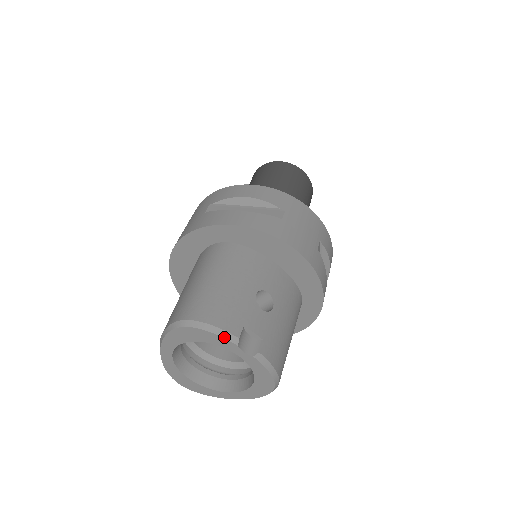
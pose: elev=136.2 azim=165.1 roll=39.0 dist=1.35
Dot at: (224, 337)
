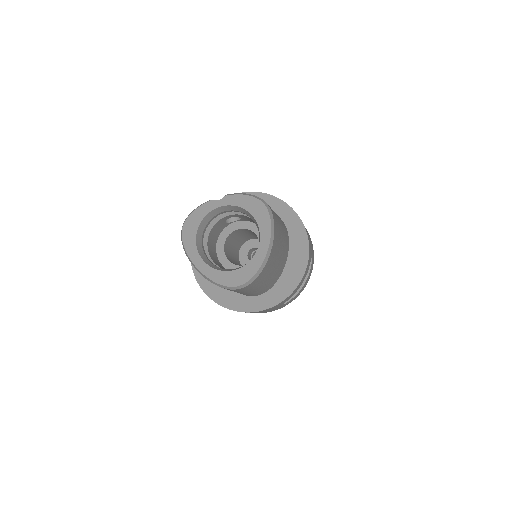
Dot at: (201, 205)
